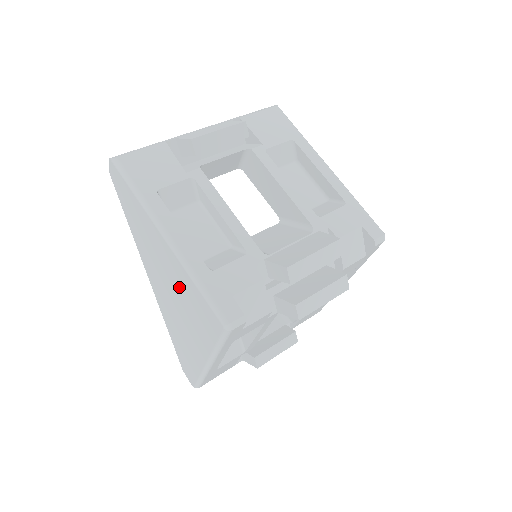
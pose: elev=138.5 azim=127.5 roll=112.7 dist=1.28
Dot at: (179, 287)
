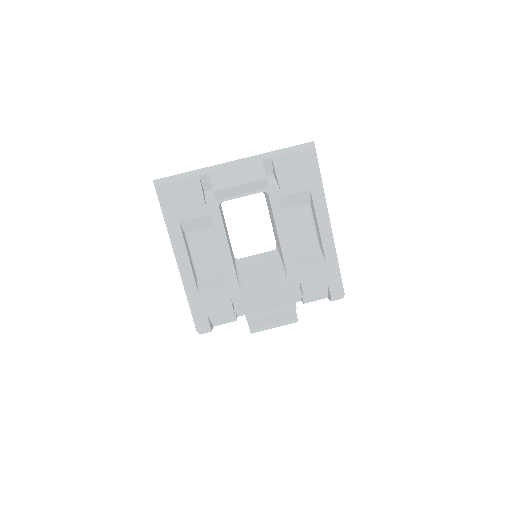
Dot at: occluded
